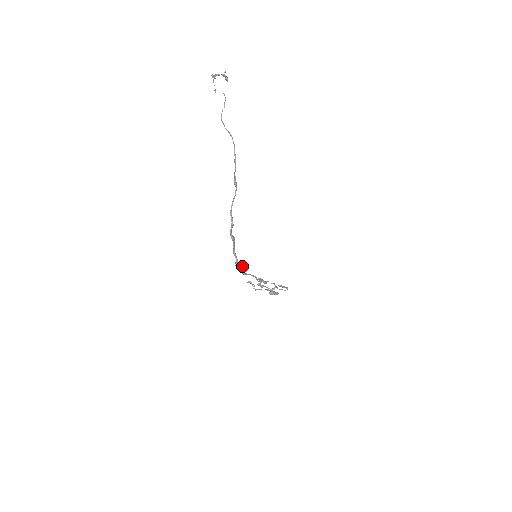
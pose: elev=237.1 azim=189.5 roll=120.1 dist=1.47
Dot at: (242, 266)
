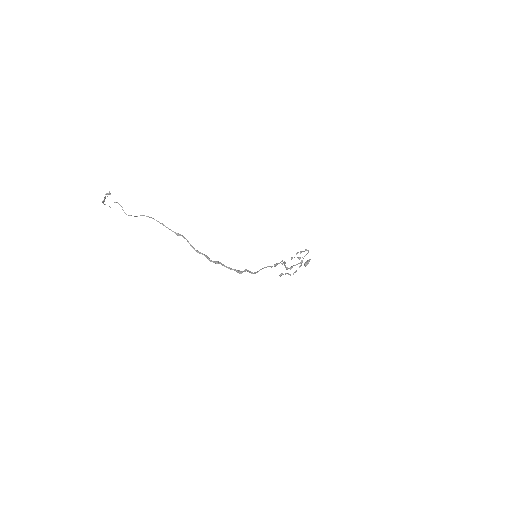
Dot at: (245, 270)
